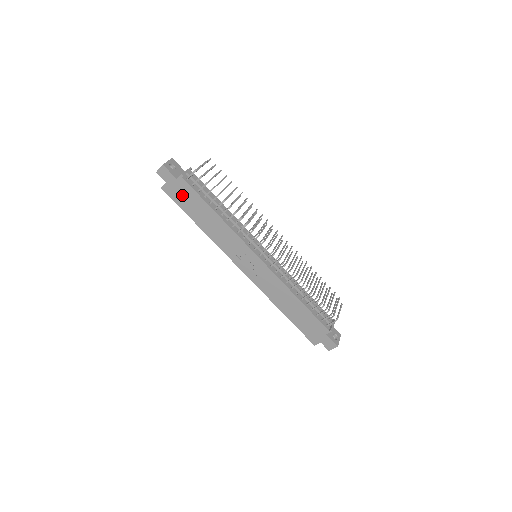
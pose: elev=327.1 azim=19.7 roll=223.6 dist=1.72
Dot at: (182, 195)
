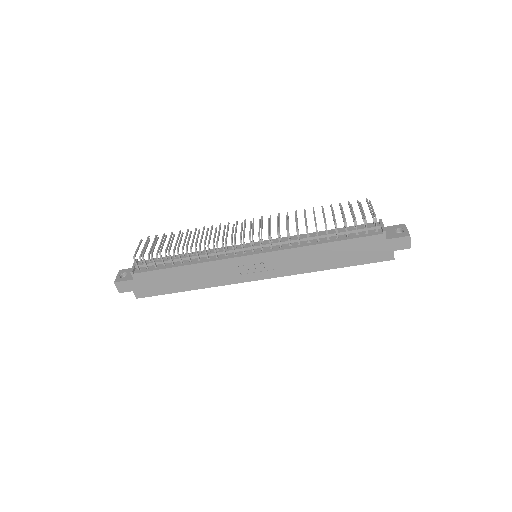
Dot at: (152, 285)
